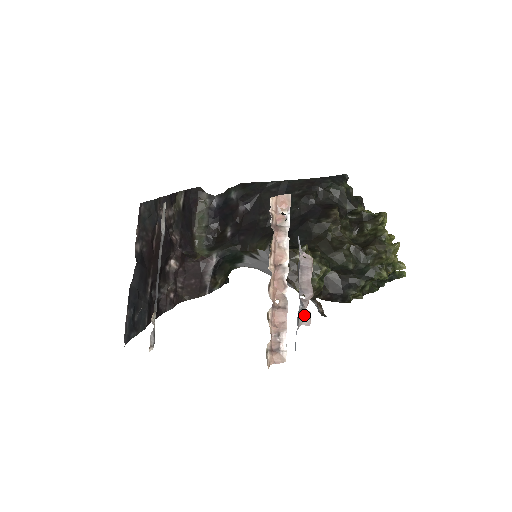
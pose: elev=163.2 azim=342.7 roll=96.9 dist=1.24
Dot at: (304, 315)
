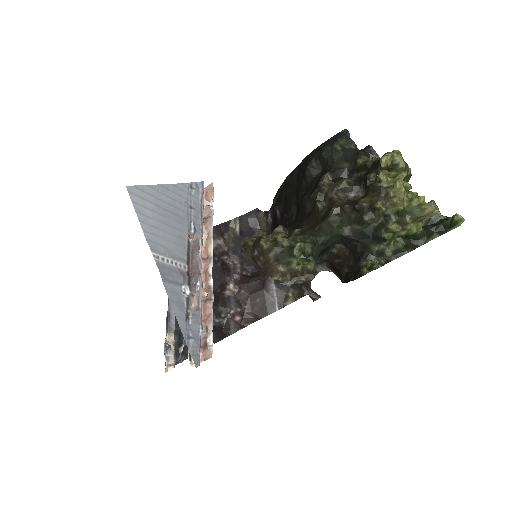
Dot at: (194, 300)
